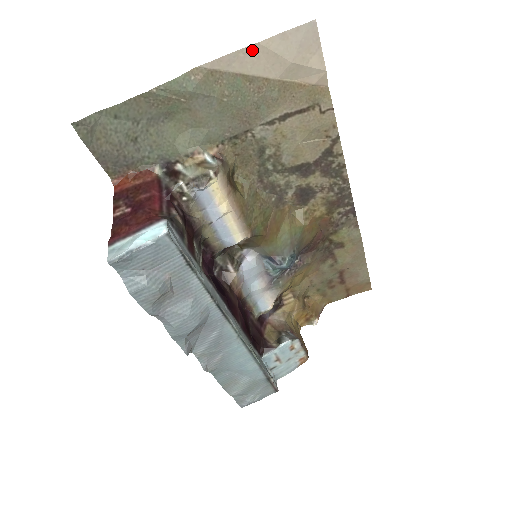
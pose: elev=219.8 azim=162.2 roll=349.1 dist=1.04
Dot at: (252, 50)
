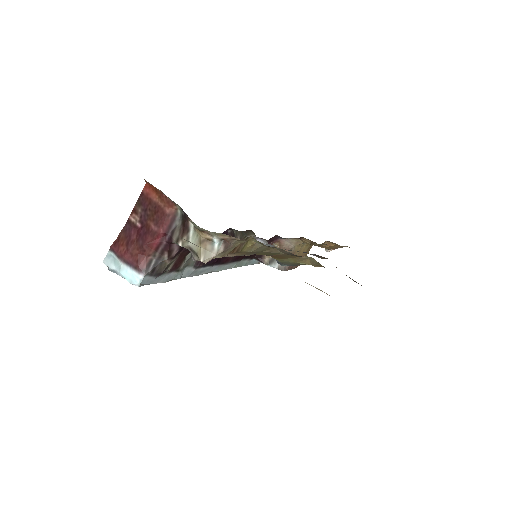
Dot at: occluded
